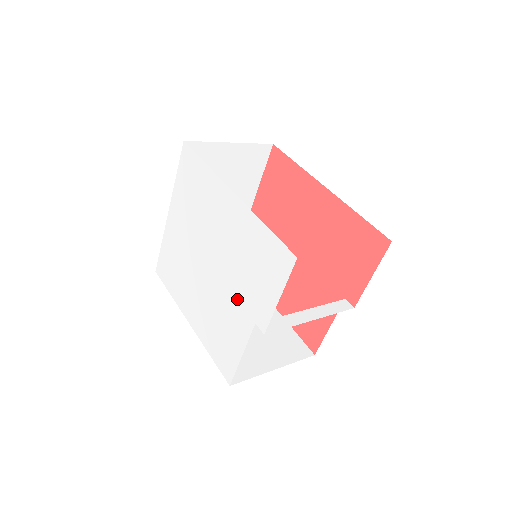
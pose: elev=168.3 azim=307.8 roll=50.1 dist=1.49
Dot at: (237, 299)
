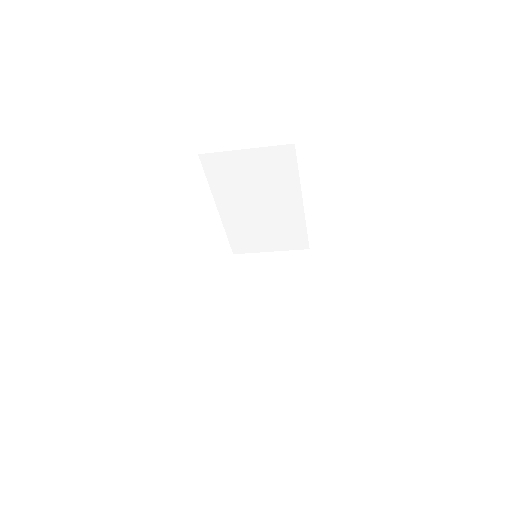
Dot at: occluded
